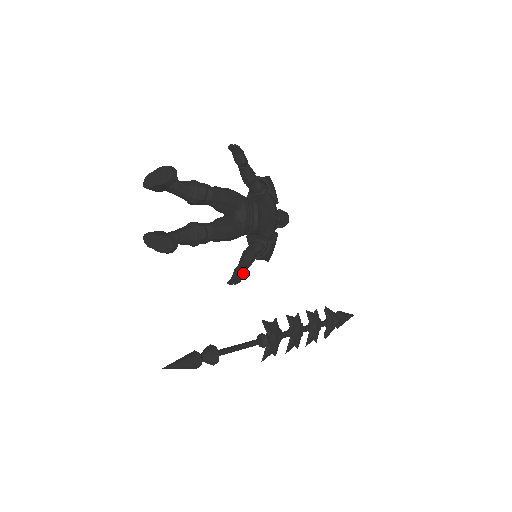
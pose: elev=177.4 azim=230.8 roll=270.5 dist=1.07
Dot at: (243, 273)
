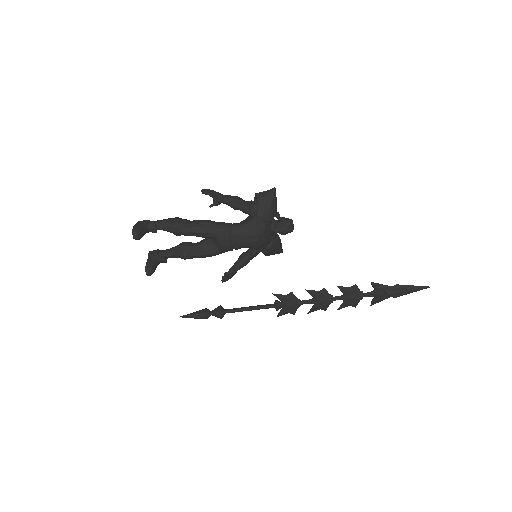
Dot at: (230, 275)
